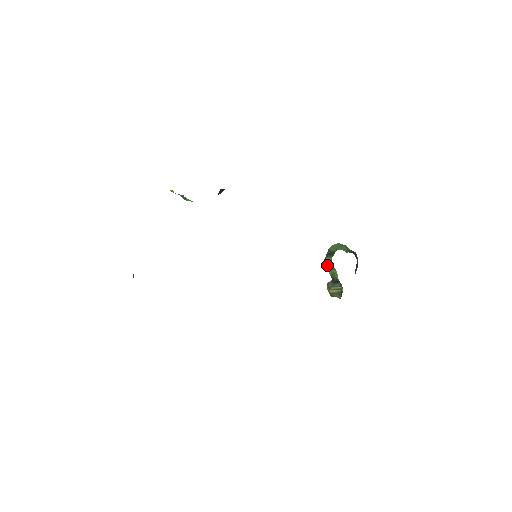
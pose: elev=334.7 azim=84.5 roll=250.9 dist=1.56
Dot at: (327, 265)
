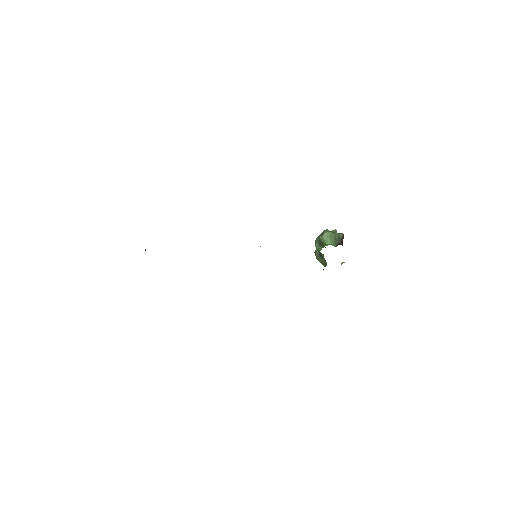
Dot at: (316, 249)
